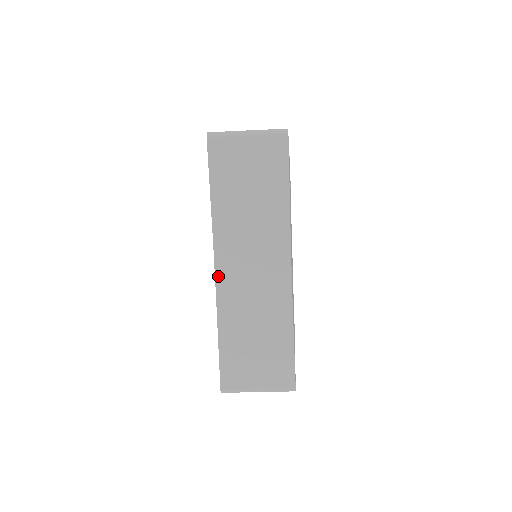
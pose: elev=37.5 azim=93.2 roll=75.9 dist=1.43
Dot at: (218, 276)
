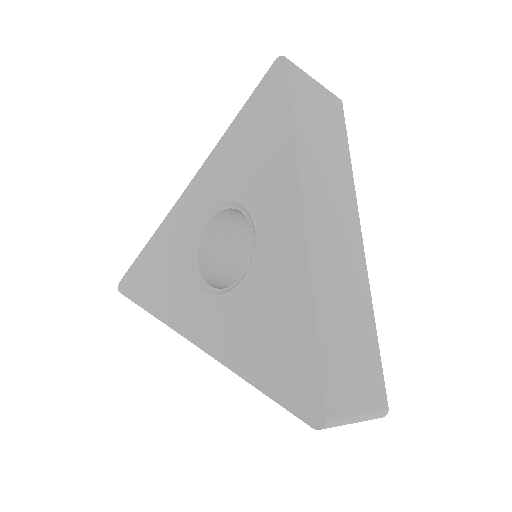
Dot at: (308, 228)
